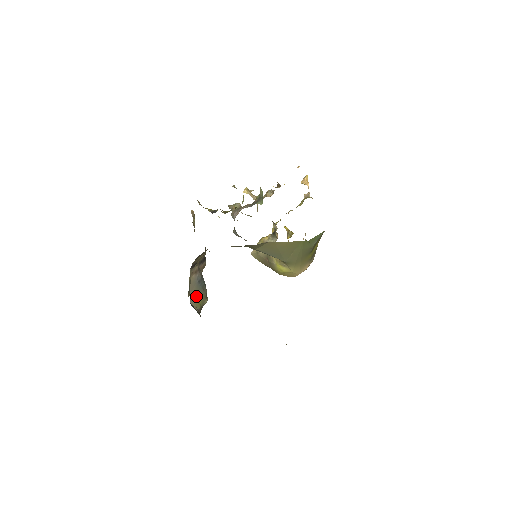
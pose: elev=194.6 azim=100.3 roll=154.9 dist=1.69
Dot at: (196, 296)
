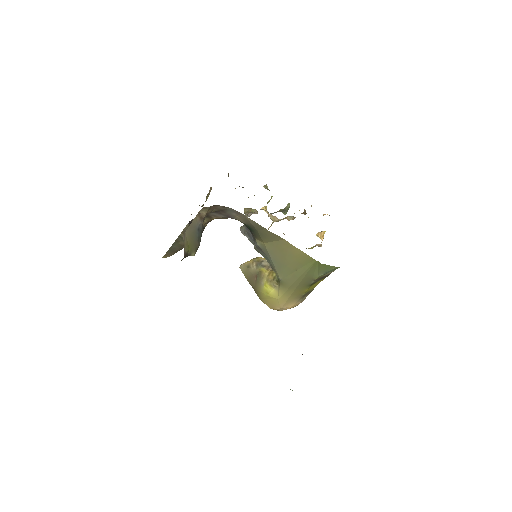
Dot at: (190, 238)
